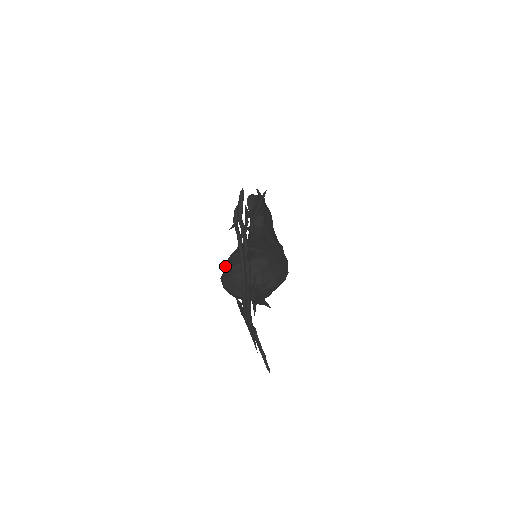
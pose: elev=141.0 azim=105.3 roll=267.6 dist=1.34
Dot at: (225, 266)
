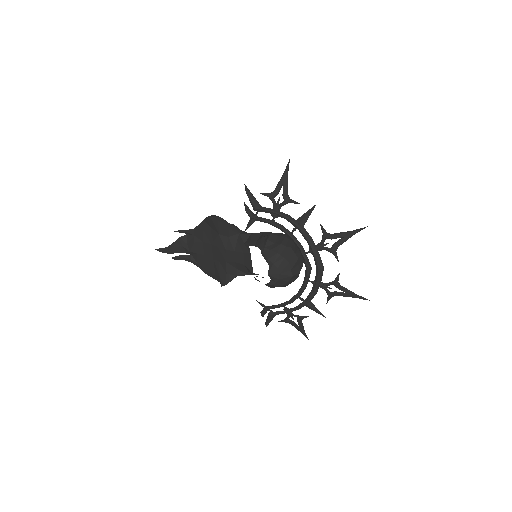
Dot at: (269, 258)
